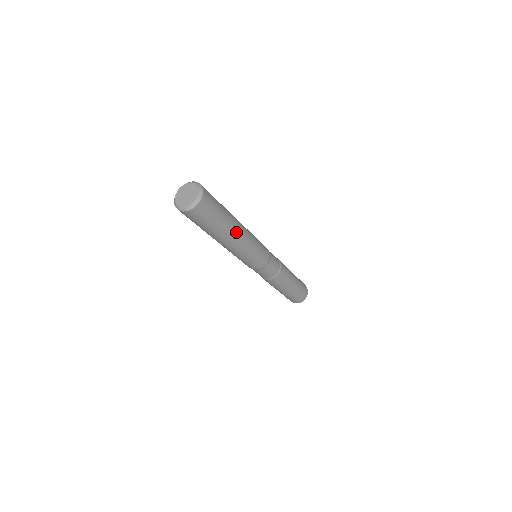
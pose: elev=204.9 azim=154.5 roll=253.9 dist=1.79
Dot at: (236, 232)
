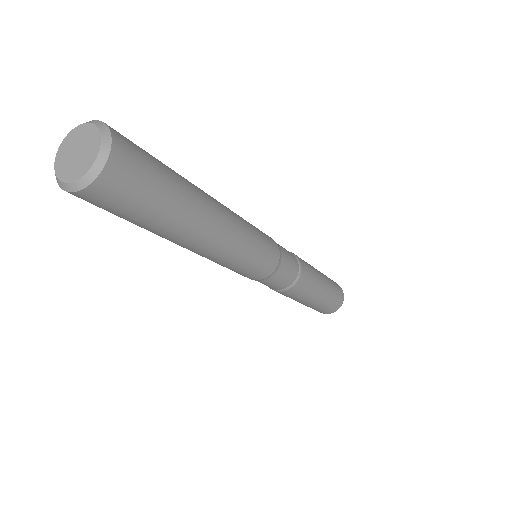
Dot at: (209, 221)
